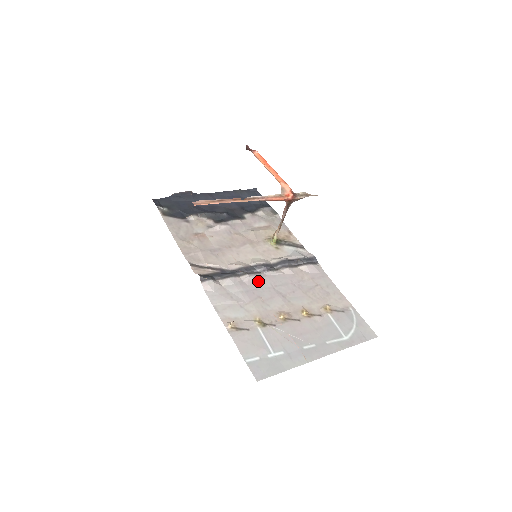
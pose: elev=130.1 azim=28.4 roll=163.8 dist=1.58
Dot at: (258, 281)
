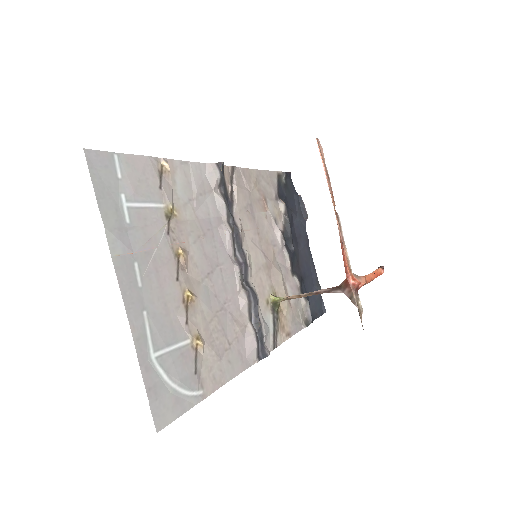
Dot at: (225, 246)
